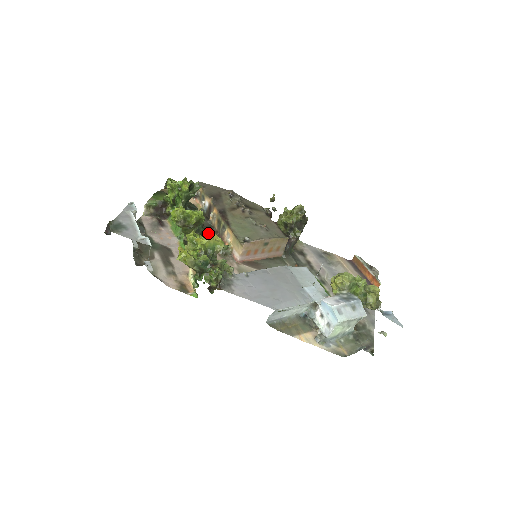
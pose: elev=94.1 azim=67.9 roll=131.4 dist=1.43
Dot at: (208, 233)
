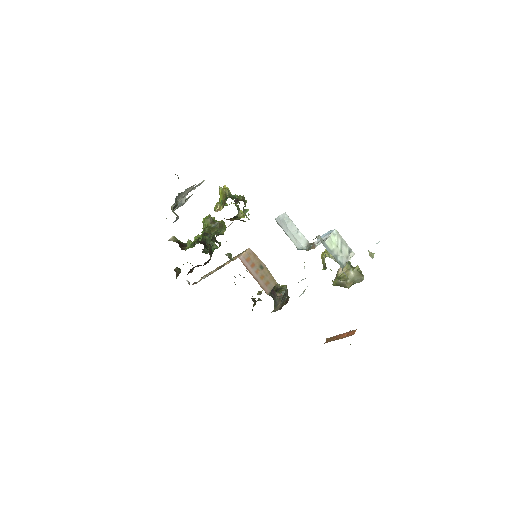
Dot at: occluded
